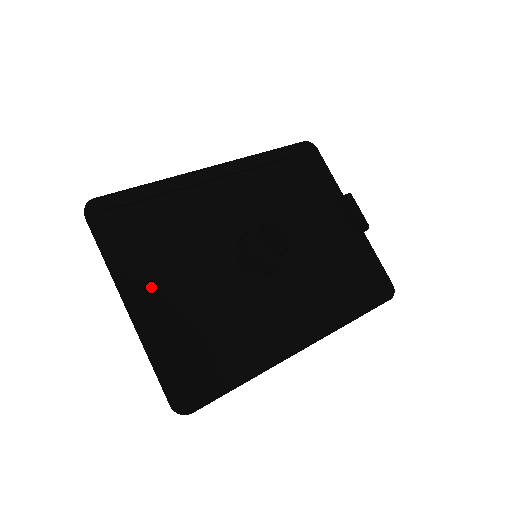
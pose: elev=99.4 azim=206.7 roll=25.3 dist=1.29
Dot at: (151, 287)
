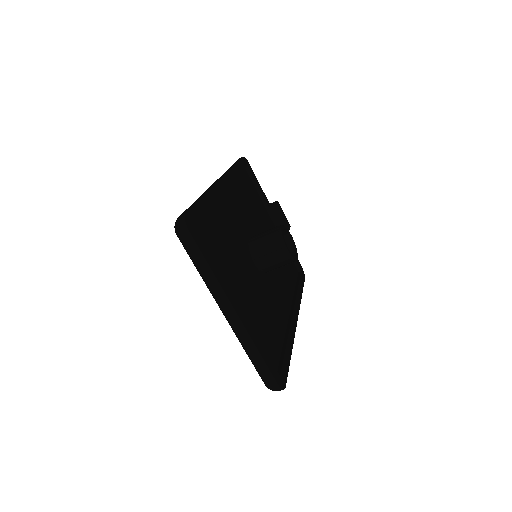
Dot at: (234, 292)
